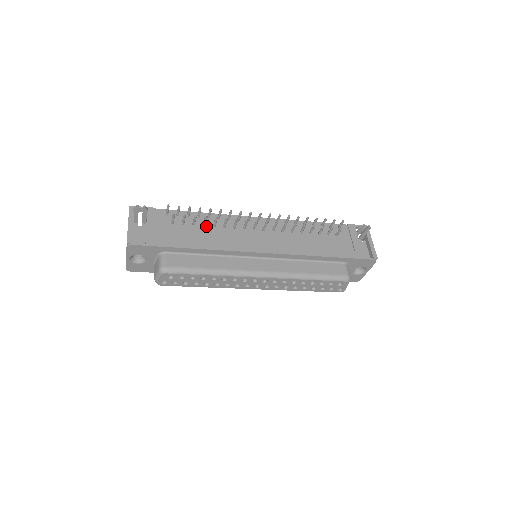
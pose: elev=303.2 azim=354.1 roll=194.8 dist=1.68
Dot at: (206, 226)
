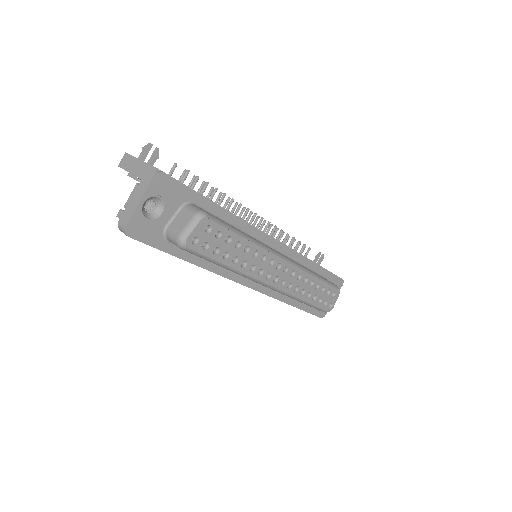
Dot at: occluded
